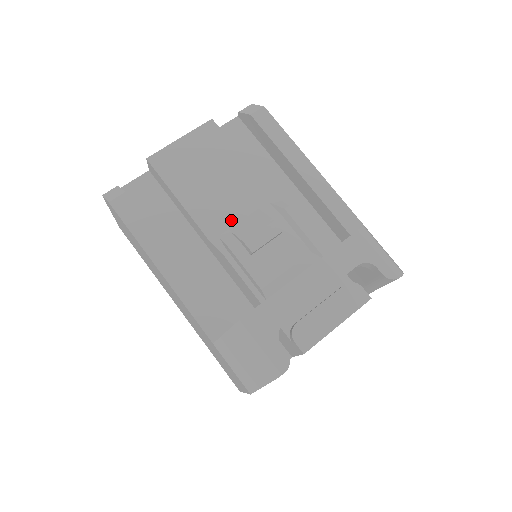
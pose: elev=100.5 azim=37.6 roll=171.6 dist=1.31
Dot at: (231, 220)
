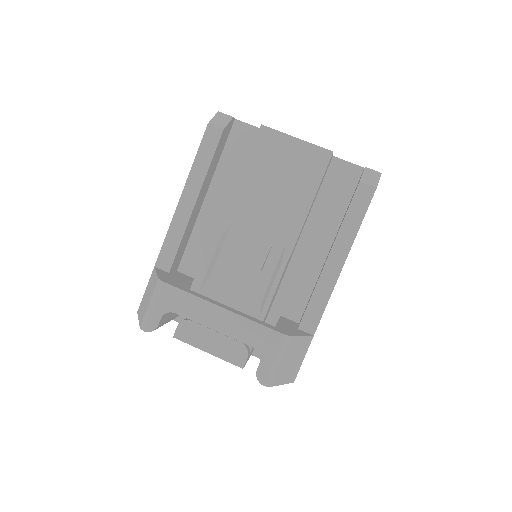
Dot at: (252, 224)
